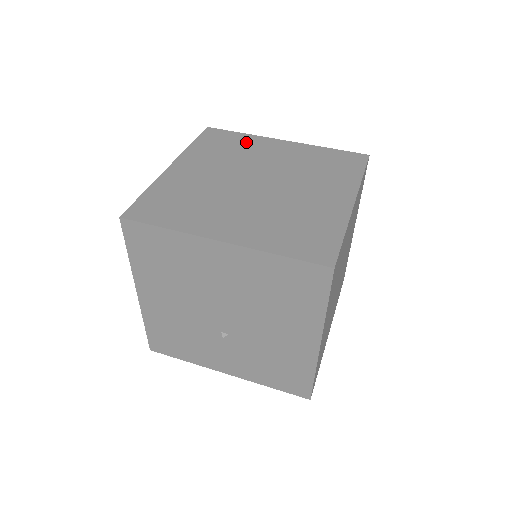
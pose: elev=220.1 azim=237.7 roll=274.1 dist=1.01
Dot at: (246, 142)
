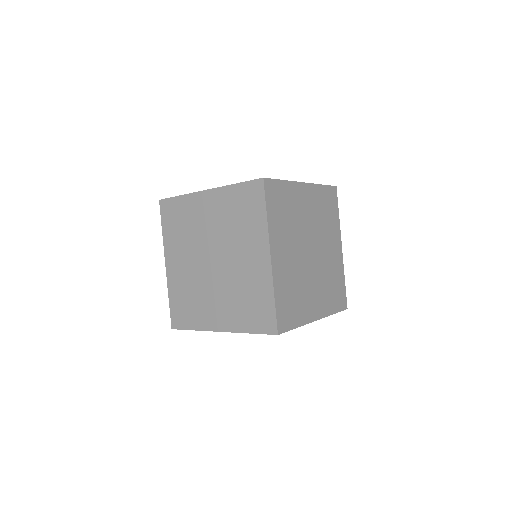
Dot at: (187, 209)
